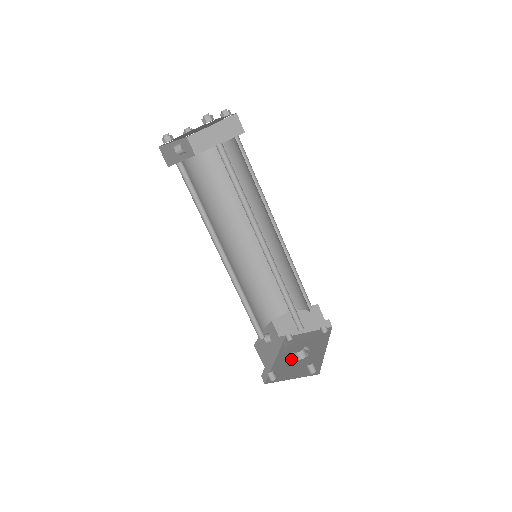
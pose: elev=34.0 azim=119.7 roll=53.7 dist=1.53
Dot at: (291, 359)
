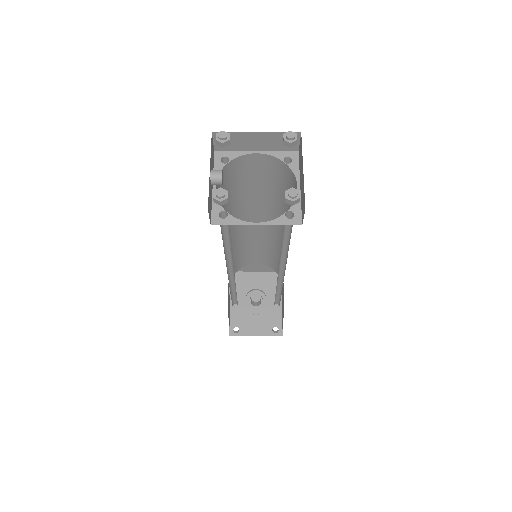
Dot at: (245, 301)
